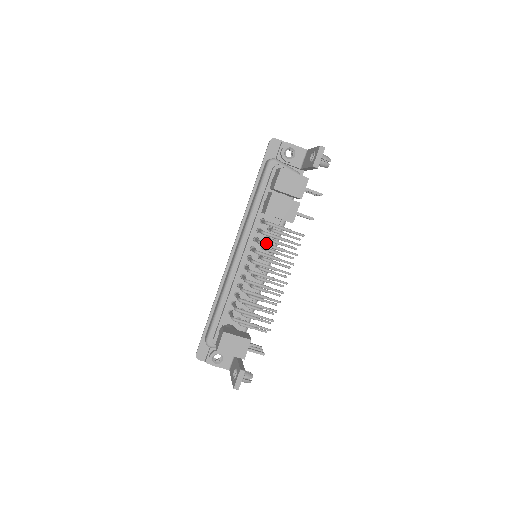
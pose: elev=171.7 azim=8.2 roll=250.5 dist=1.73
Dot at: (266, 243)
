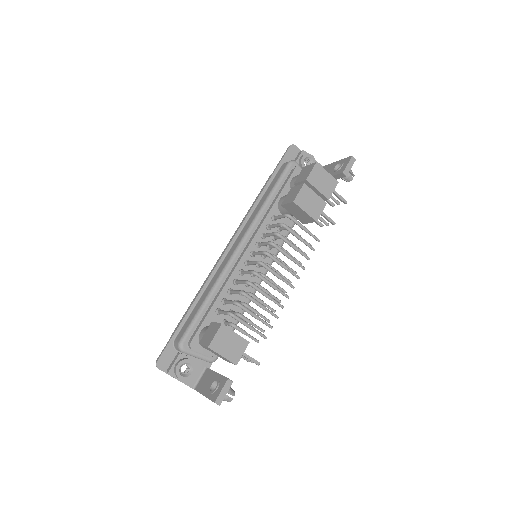
Dot at: (283, 236)
